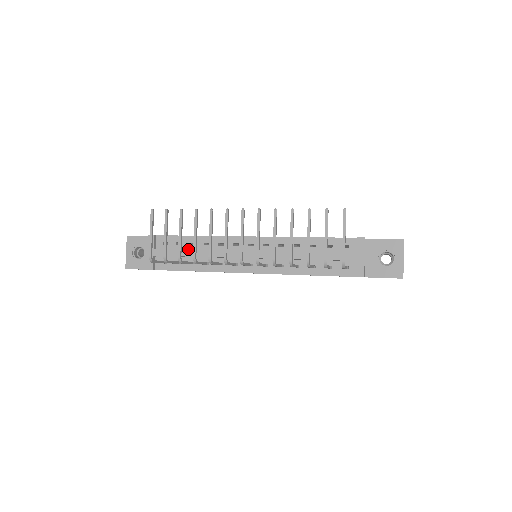
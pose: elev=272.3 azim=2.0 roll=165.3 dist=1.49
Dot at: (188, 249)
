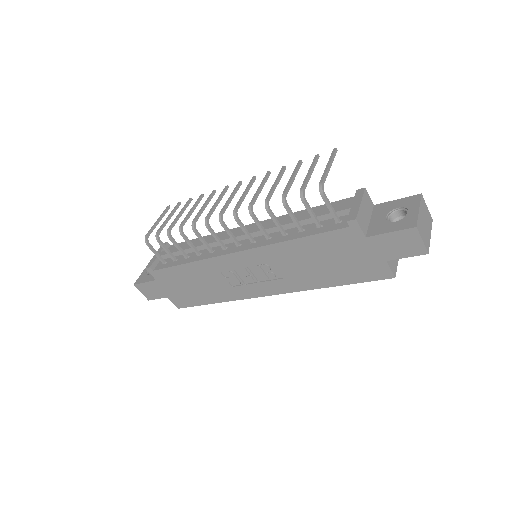
Dot at: occluded
